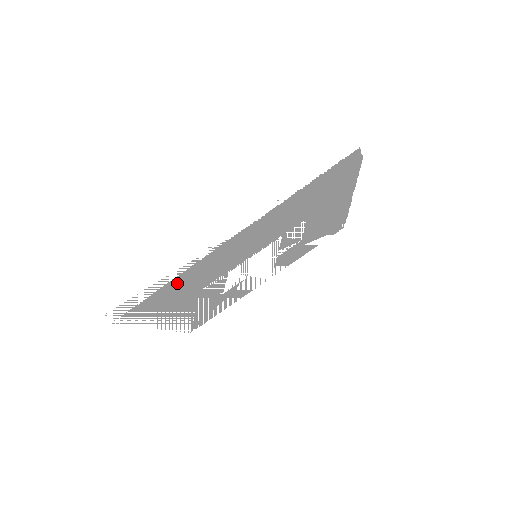
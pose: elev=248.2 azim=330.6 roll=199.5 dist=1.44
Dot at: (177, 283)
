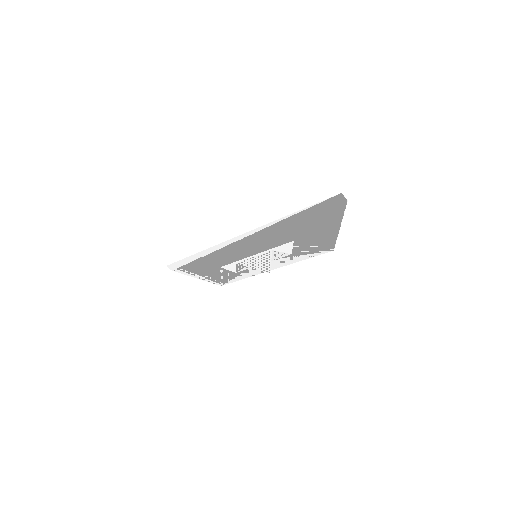
Dot at: (204, 260)
